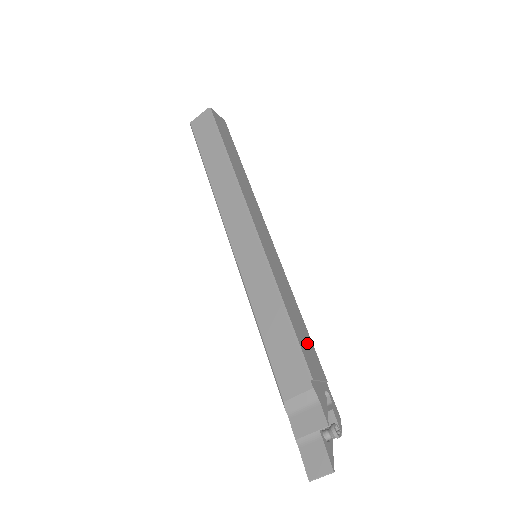
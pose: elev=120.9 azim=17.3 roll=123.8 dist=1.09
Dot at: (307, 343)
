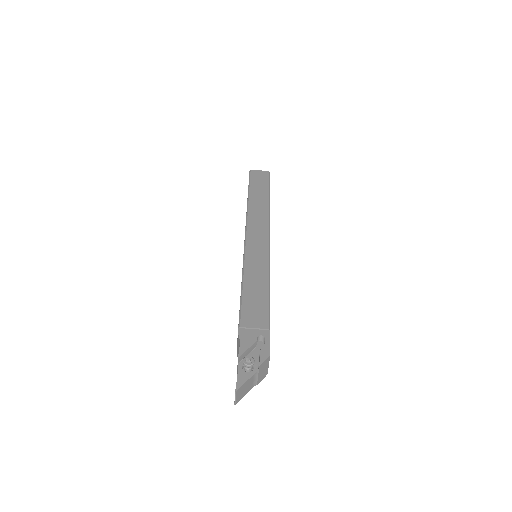
Dot at: (258, 304)
